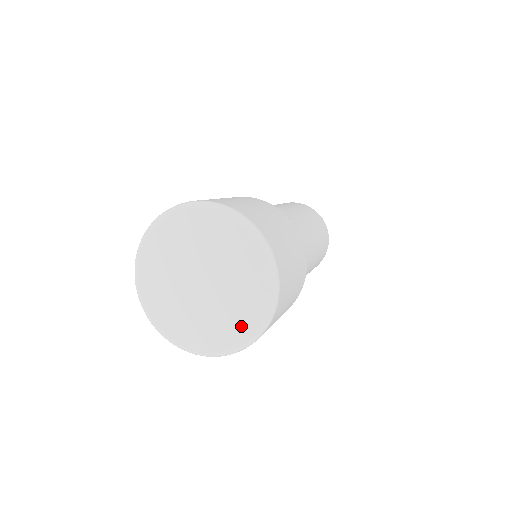
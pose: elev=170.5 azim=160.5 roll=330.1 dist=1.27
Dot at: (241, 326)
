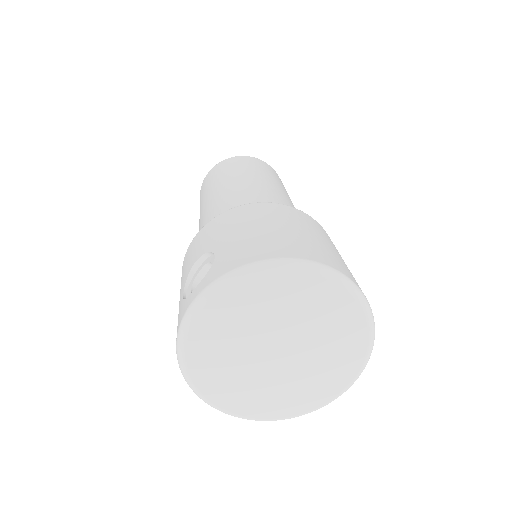
Dot at: (344, 369)
